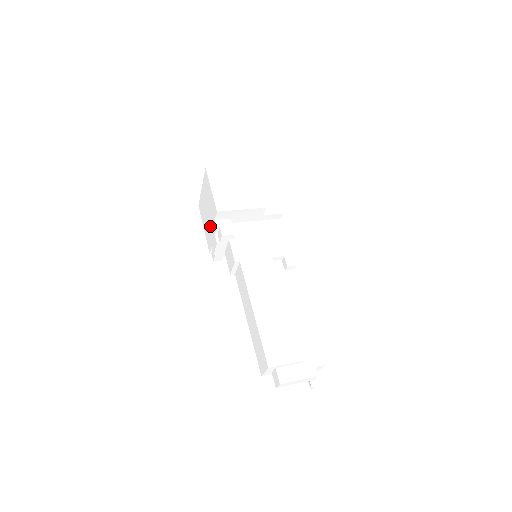
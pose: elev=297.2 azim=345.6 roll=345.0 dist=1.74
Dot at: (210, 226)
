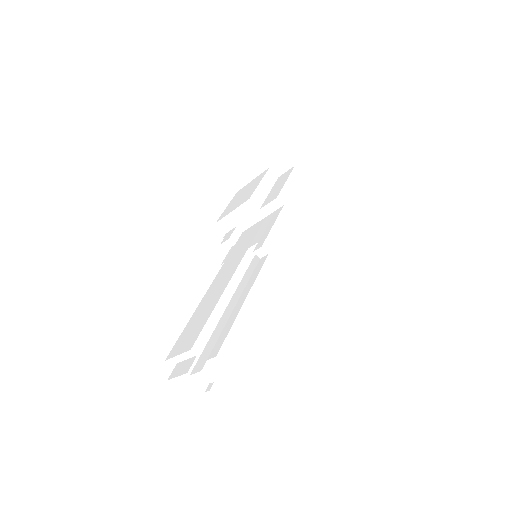
Dot at: occluded
